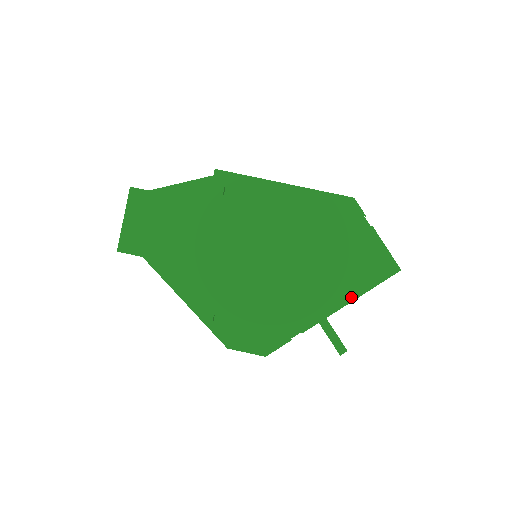
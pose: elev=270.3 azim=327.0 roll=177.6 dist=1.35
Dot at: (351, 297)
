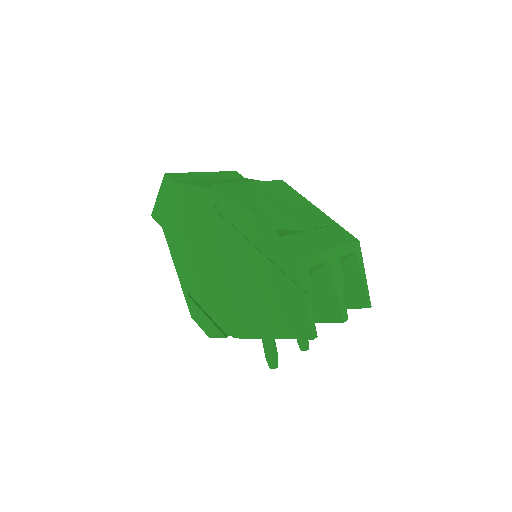
Dot at: (271, 335)
